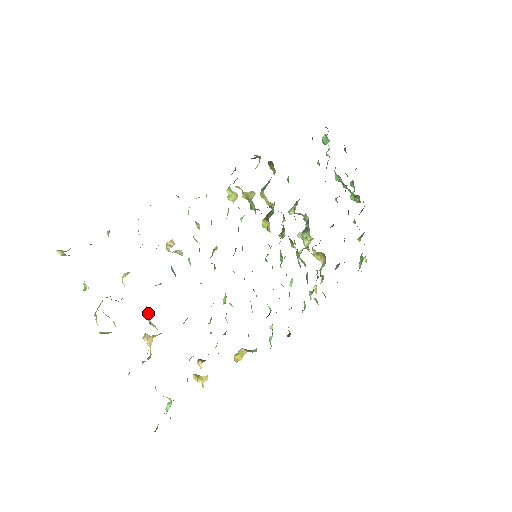
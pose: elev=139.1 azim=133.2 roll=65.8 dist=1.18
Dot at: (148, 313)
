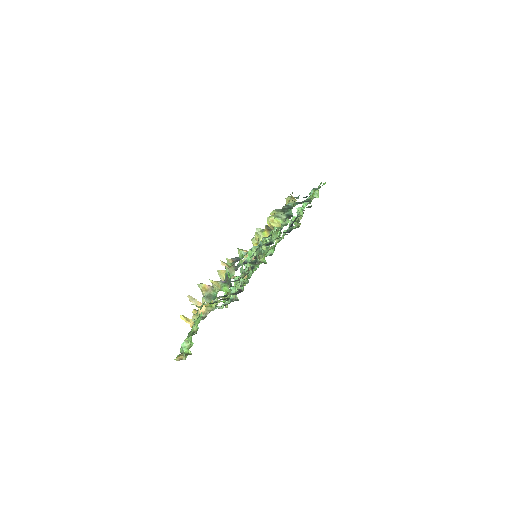
Dot at: occluded
